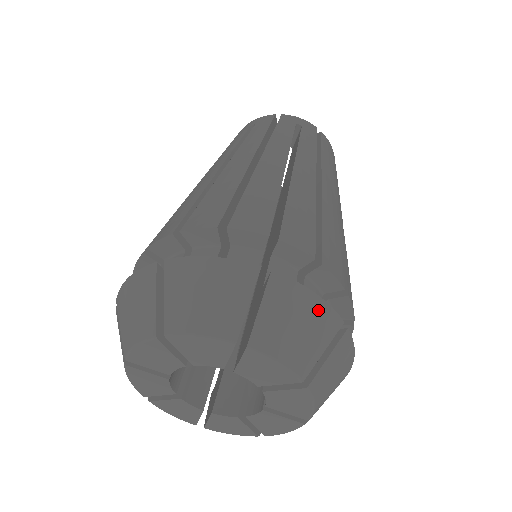
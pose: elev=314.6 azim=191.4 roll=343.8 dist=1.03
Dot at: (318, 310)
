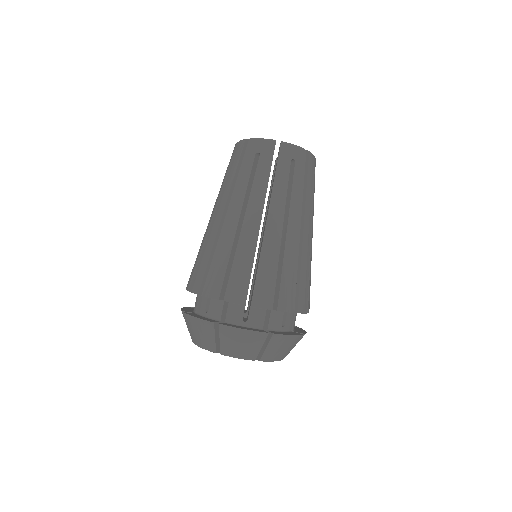
Dot at: (292, 339)
